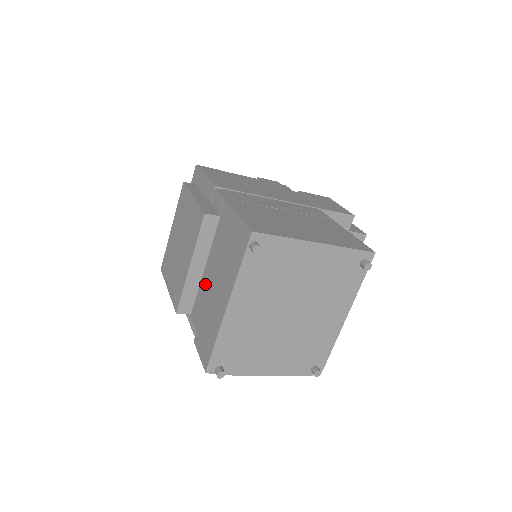
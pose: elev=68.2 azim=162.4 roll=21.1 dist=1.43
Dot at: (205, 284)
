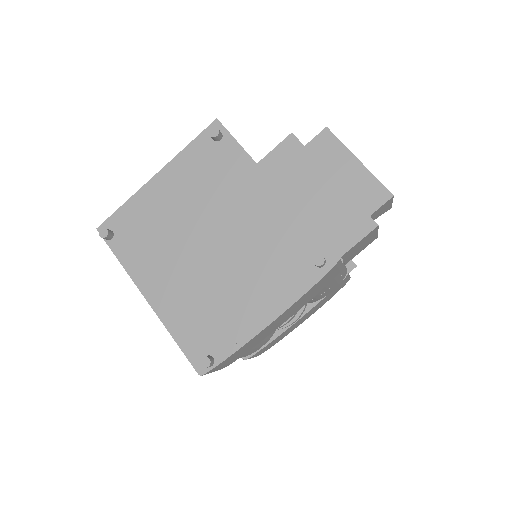
Dot at: occluded
